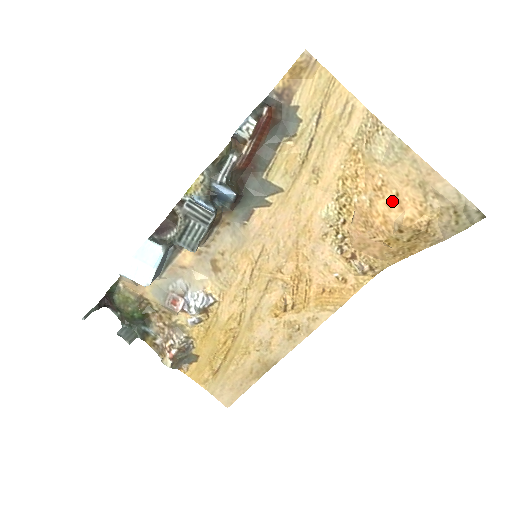
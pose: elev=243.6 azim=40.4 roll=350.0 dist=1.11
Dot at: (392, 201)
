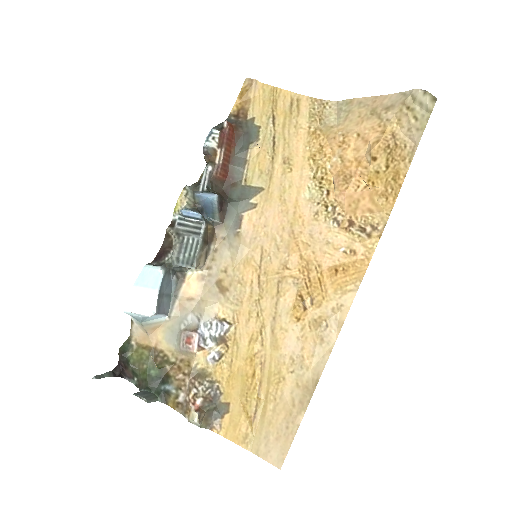
Dot at: (357, 143)
